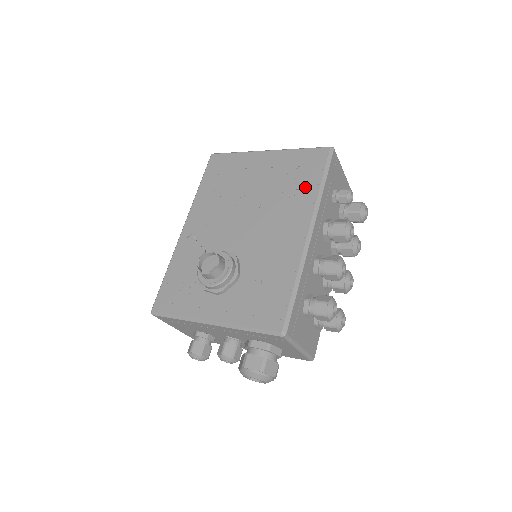
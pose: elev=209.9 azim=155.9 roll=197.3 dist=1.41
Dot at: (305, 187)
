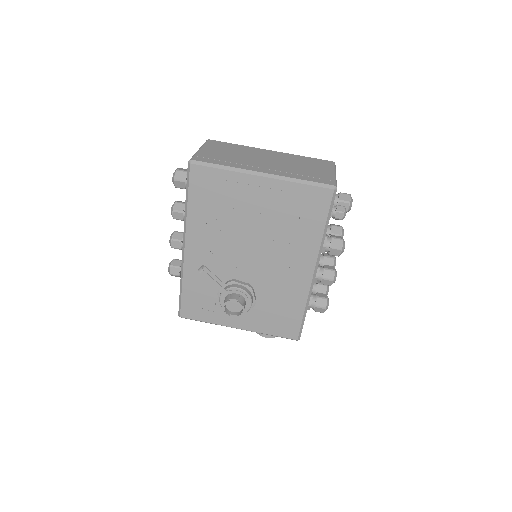
Dot at: (309, 230)
